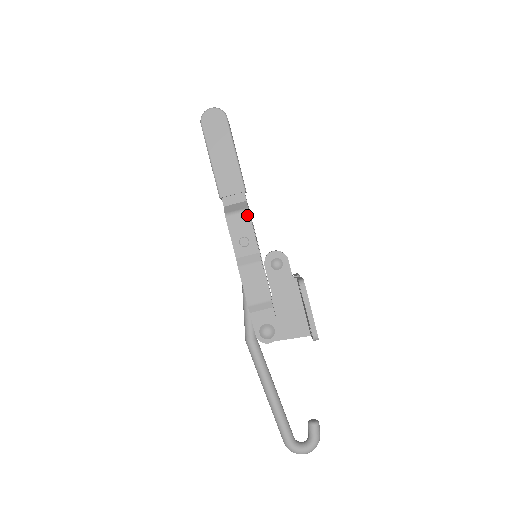
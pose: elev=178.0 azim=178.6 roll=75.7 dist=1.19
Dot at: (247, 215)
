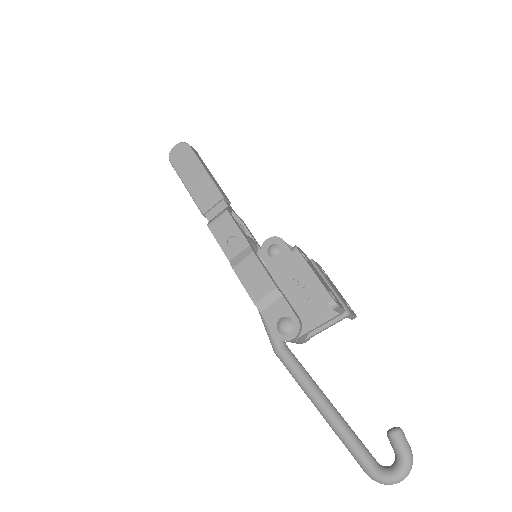
Dot at: (227, 215)
